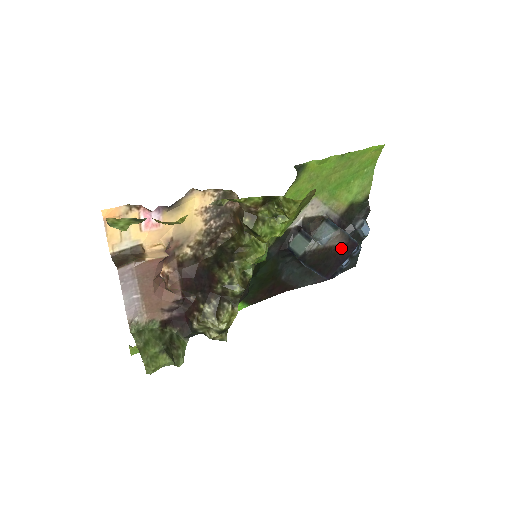
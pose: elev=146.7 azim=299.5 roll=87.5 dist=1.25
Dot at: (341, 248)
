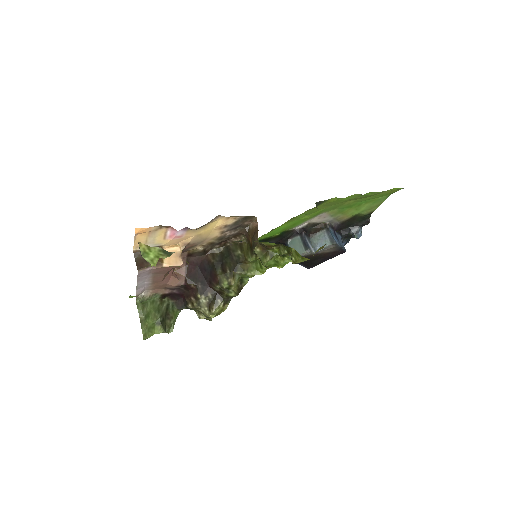
Dot at: (330, 253)
